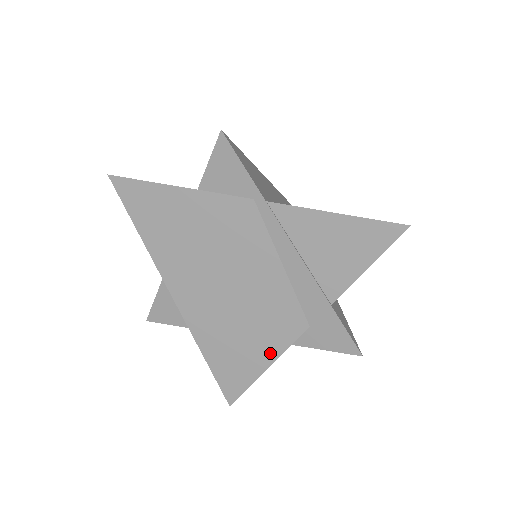
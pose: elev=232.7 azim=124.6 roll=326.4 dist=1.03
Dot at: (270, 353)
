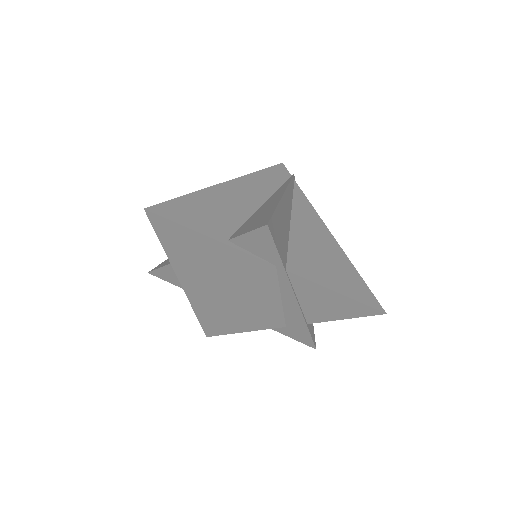
Dot at: (249, 328)
